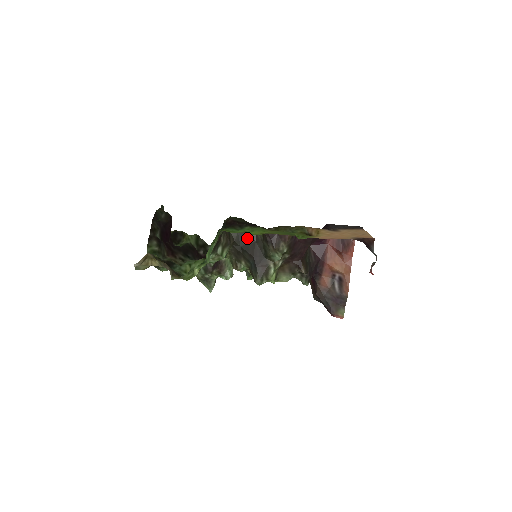
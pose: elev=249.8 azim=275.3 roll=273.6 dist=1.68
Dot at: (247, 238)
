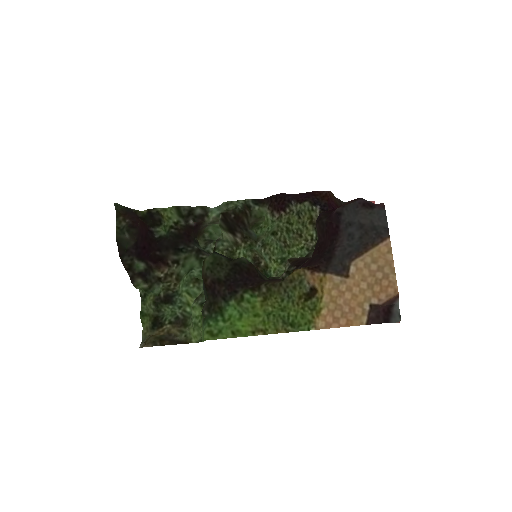
Dot at: occluded
